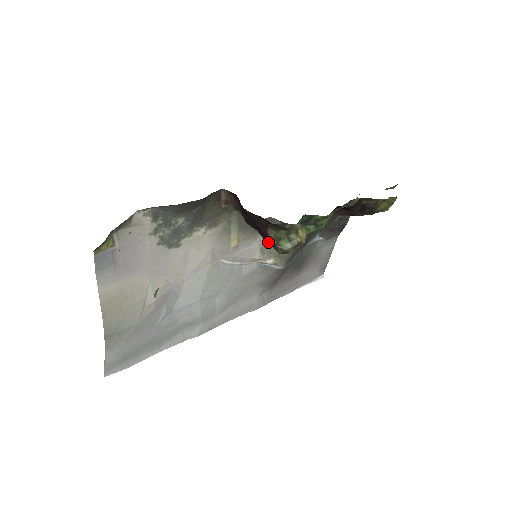
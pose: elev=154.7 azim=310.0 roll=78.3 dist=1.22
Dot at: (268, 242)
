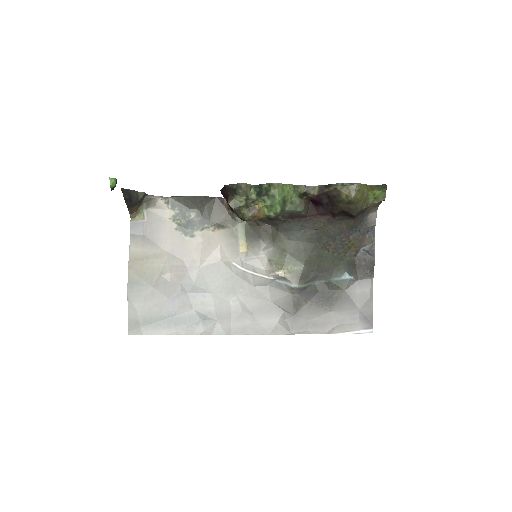
Dot at: (234, 211)
